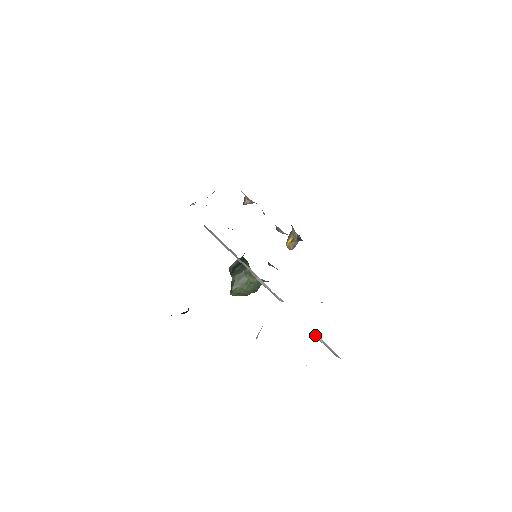
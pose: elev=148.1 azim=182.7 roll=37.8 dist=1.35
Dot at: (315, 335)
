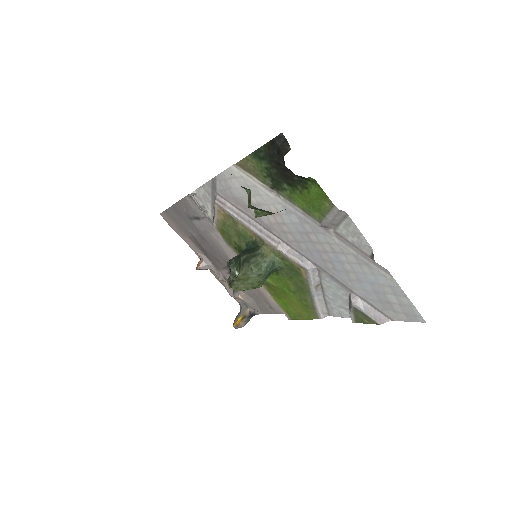
Dot at: (354, 299)
